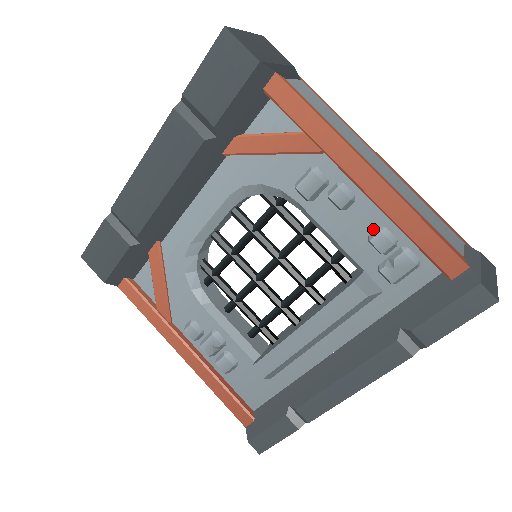
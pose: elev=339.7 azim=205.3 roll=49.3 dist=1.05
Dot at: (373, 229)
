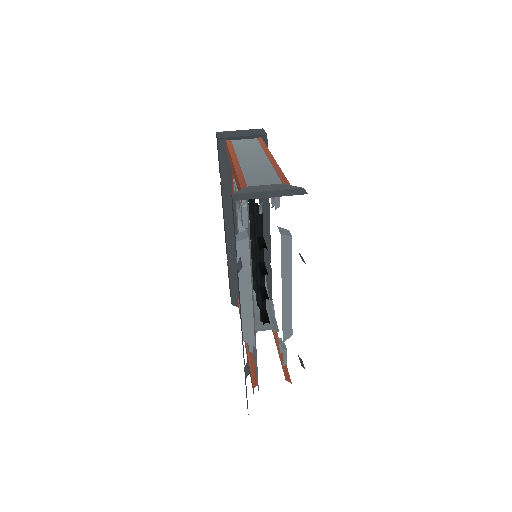
Dot at: occluded
